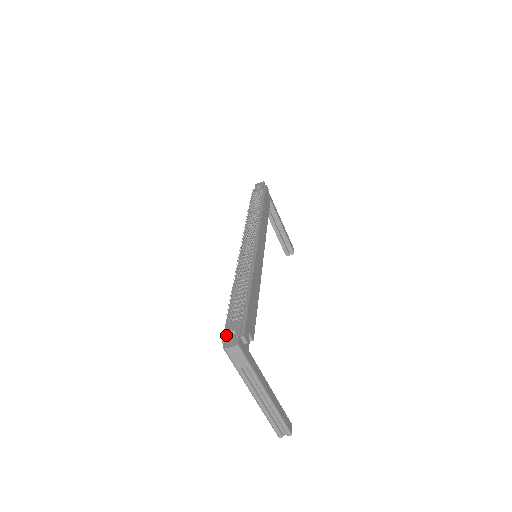
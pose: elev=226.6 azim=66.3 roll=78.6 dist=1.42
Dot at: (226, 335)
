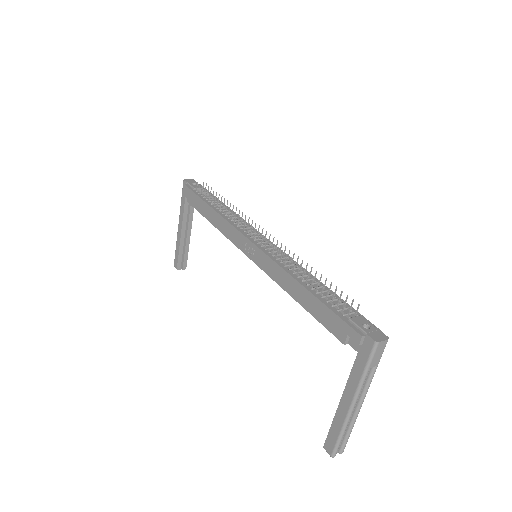
Dot at: (363, 329)
